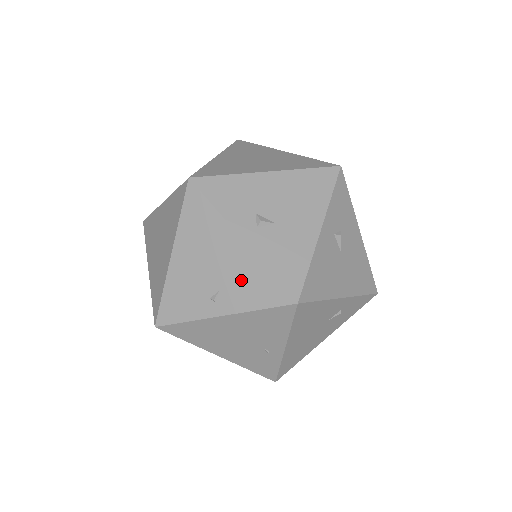
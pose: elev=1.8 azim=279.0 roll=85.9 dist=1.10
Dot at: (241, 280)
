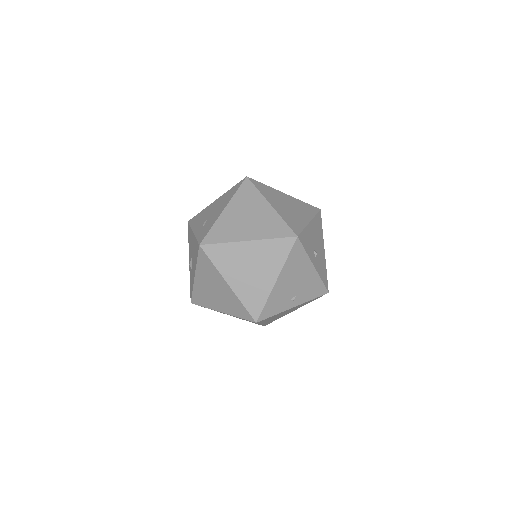
Dot at: (309, 287)
